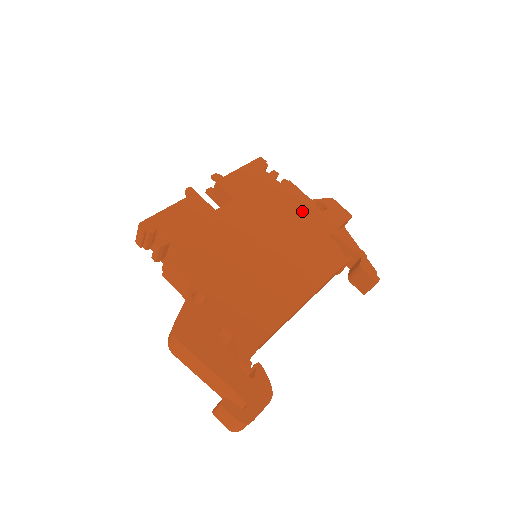
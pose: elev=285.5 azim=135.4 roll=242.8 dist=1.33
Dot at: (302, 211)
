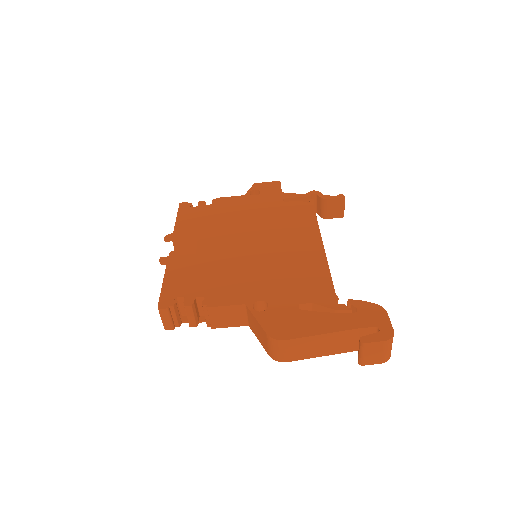
Dot at: (248, 205)
